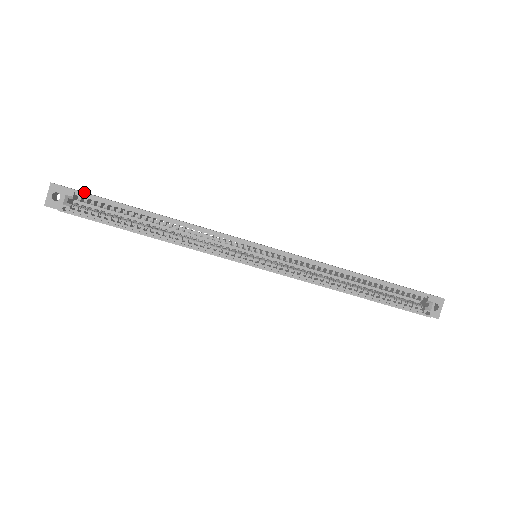
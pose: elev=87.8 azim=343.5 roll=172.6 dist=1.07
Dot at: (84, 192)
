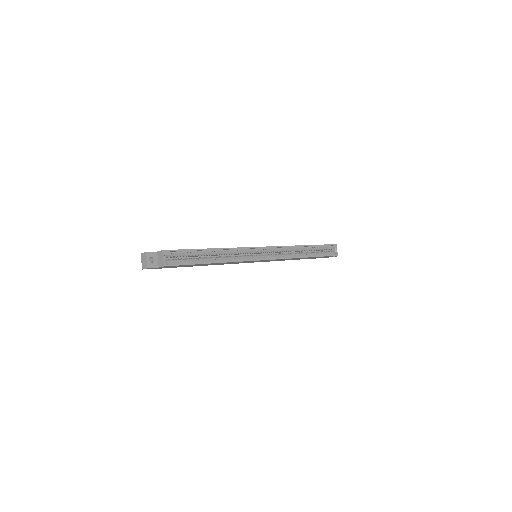
Dot at: occluded
